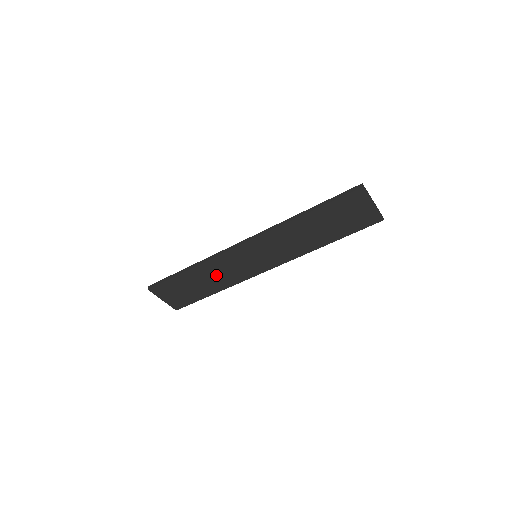
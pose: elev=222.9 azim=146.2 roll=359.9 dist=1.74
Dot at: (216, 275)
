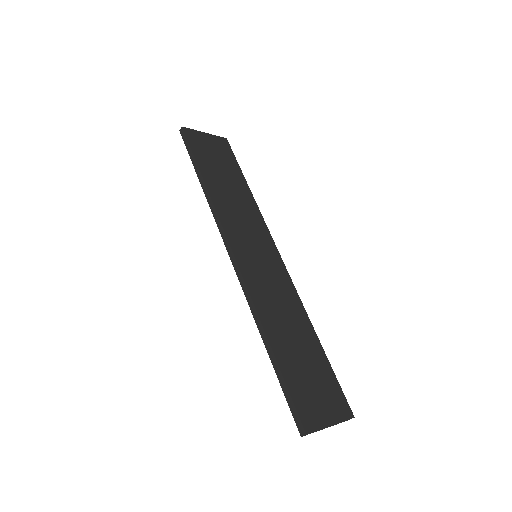
Dot at: occluded
